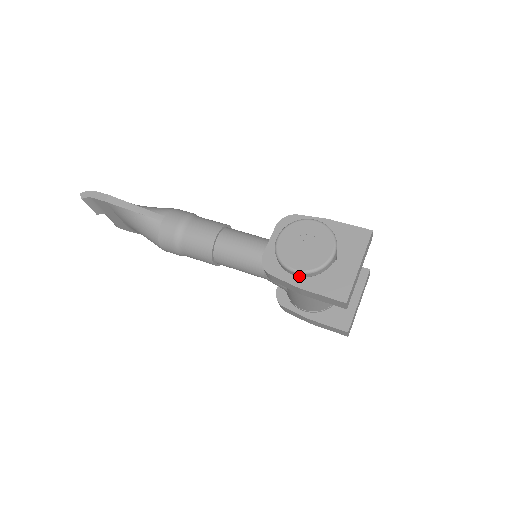
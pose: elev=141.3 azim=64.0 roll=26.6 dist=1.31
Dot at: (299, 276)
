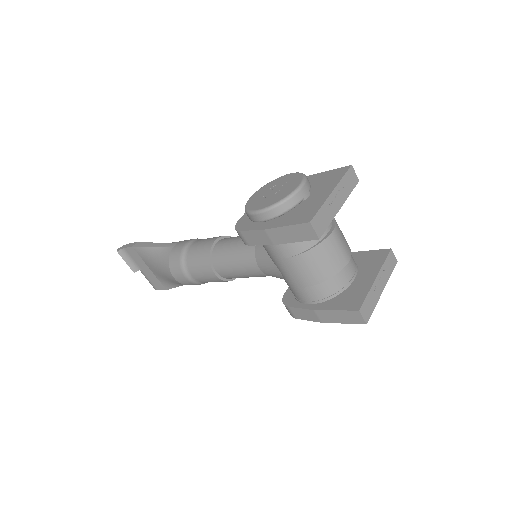
Dot at: (265, 219)
